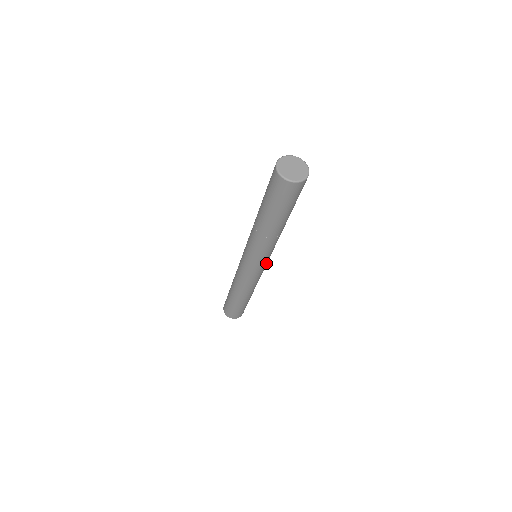
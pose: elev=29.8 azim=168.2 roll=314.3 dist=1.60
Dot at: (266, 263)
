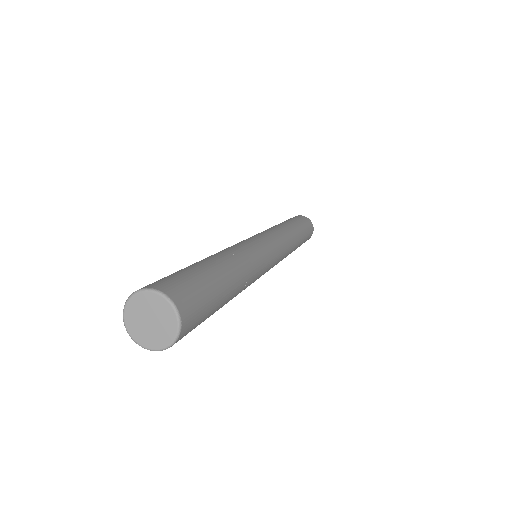
Dot at: (273, 259)
